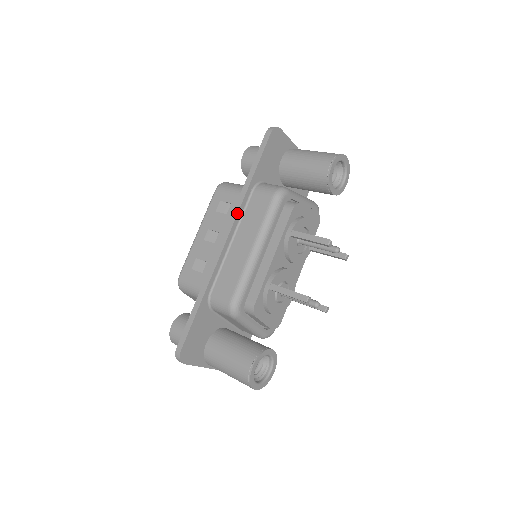
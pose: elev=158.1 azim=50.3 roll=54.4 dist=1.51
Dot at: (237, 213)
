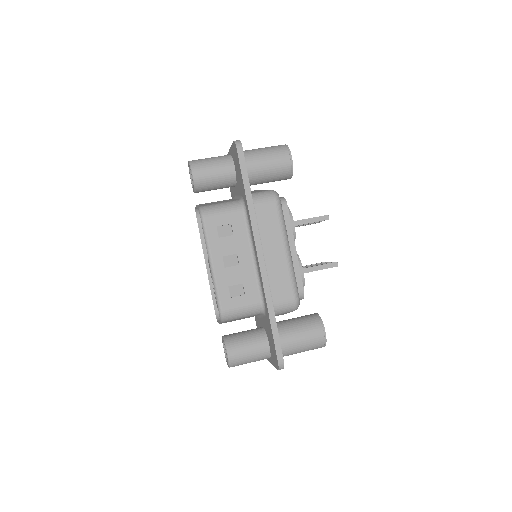
Dot at: (258, 230)
